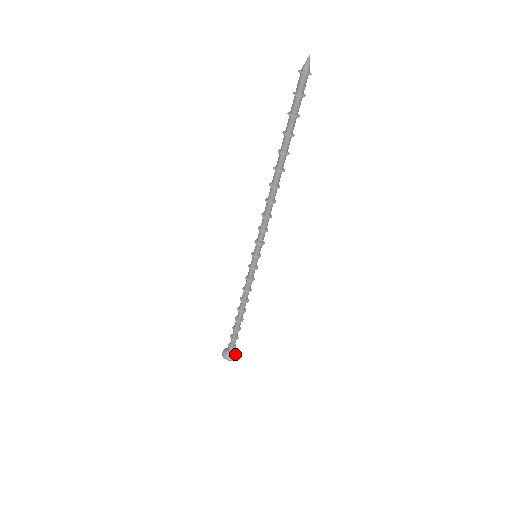
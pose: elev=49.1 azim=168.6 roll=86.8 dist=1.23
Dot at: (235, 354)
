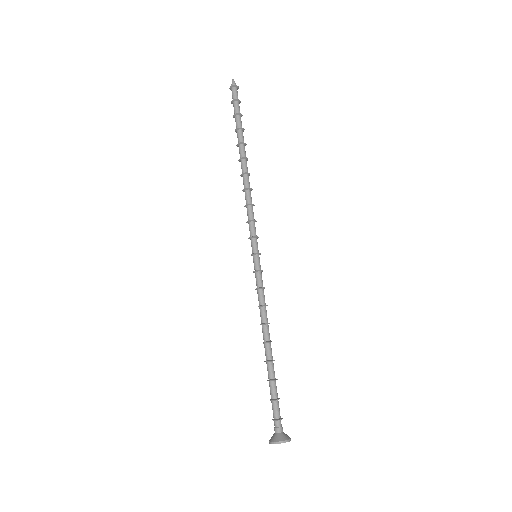
Dot at: (286, 435)
